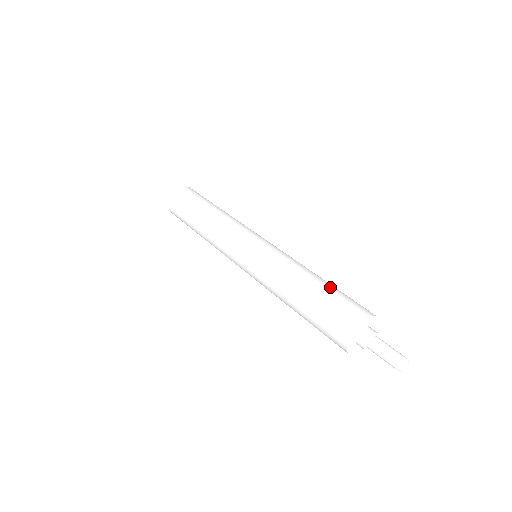
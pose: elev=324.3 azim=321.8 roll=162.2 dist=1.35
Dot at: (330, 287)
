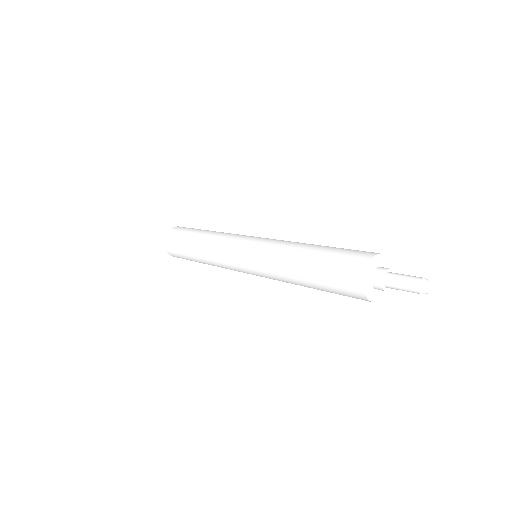
Dot at: (327, 249)
